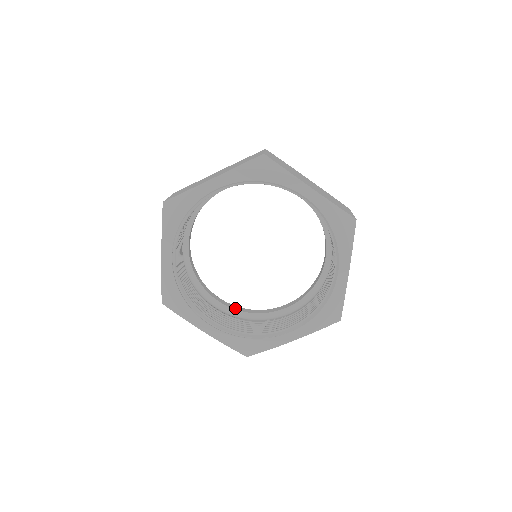
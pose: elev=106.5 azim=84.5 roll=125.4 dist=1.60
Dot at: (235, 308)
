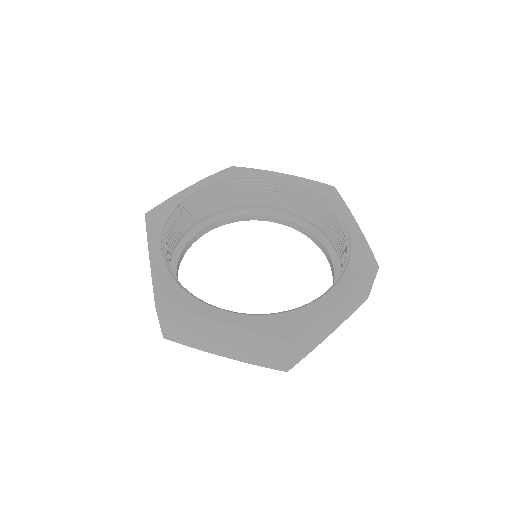
Dot at: occluded
